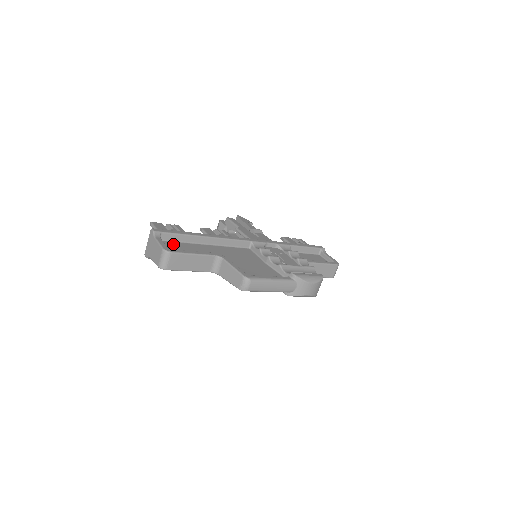
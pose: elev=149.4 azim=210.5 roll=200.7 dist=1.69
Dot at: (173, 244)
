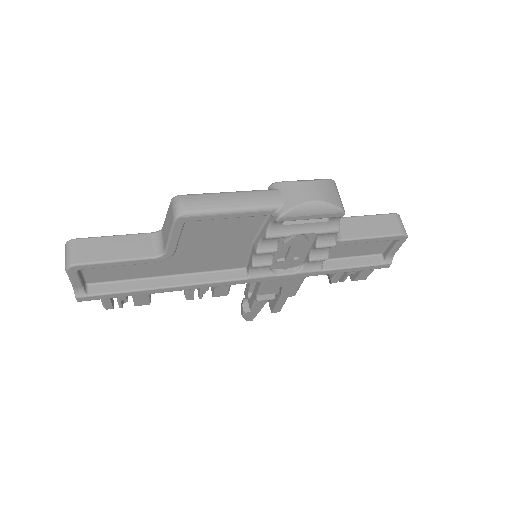
Dot at: occluded
